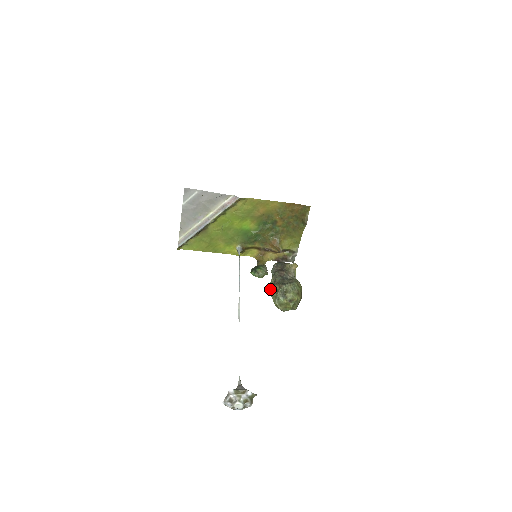
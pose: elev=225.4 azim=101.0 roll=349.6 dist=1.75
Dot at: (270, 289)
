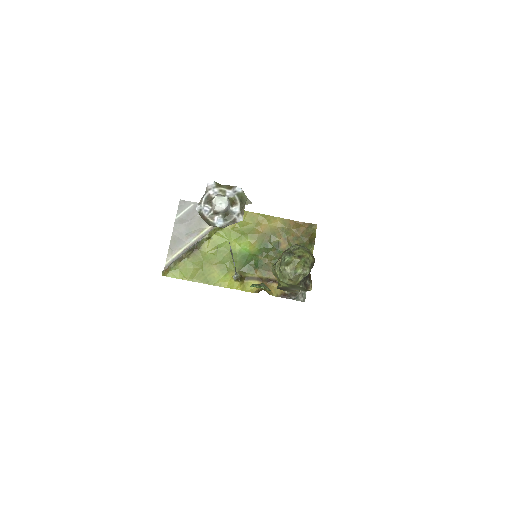
Dot at: (273, 265)
